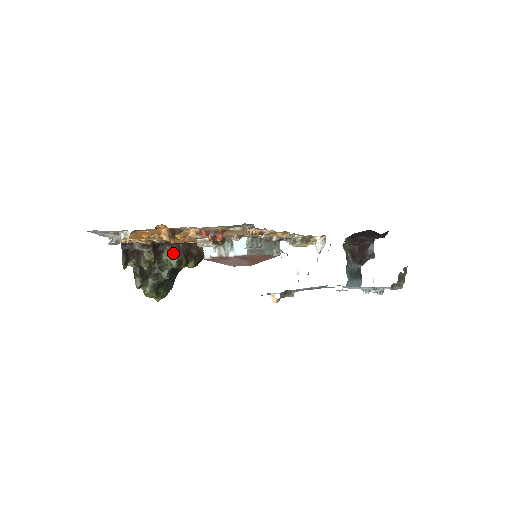
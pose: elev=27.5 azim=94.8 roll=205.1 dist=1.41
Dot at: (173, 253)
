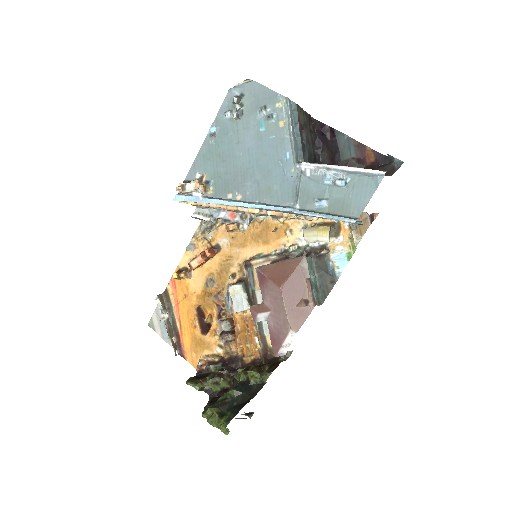
Dot at: occluded
